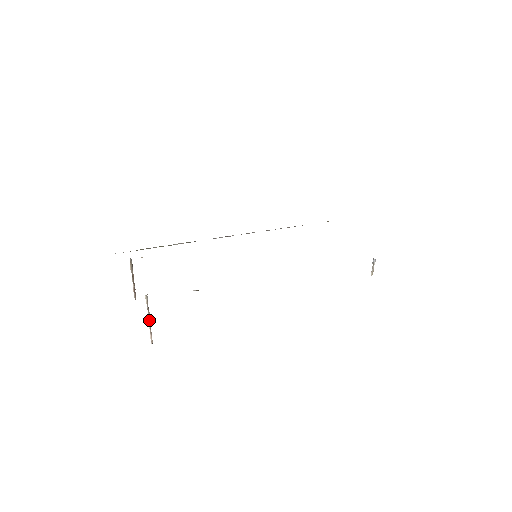
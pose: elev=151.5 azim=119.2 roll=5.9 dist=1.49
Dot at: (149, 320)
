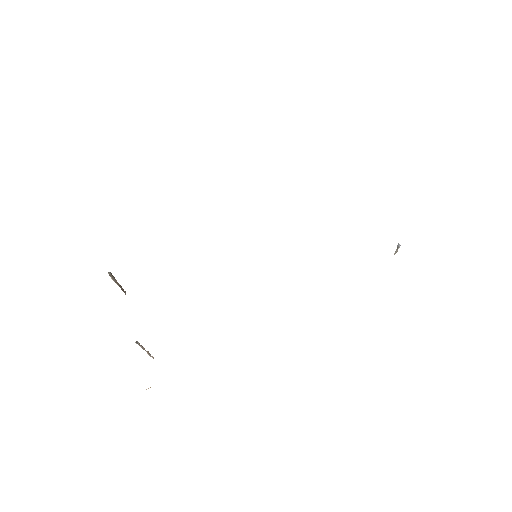
Dot at: (145, 350)
